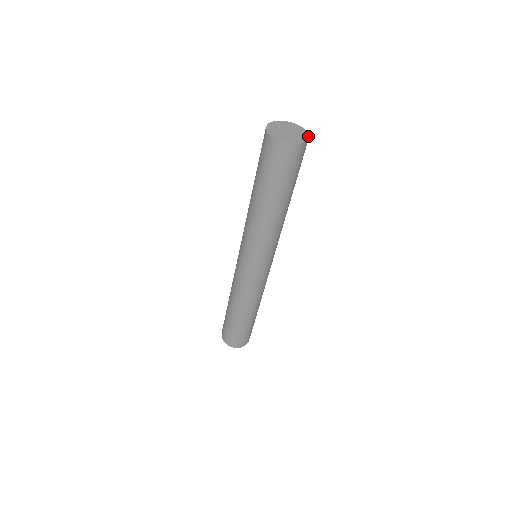
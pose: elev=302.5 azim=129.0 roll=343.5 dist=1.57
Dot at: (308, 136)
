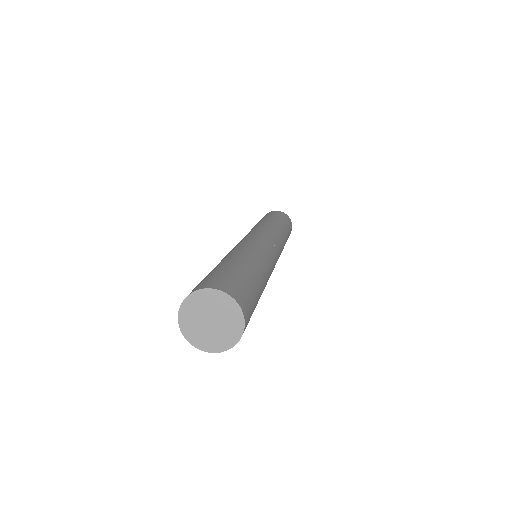
Dot at: (240, 335)
